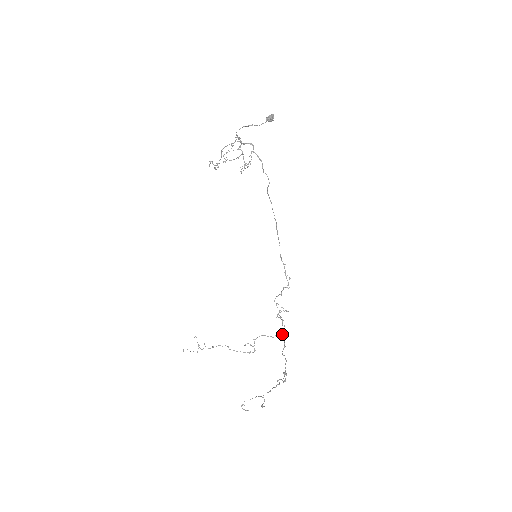
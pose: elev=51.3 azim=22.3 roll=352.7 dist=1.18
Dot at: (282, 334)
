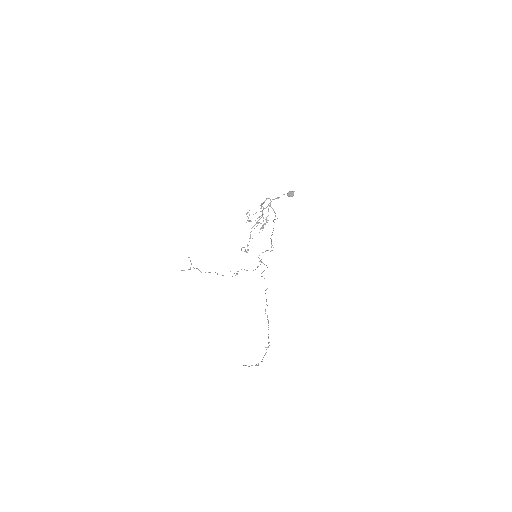
Dot at: occluded
